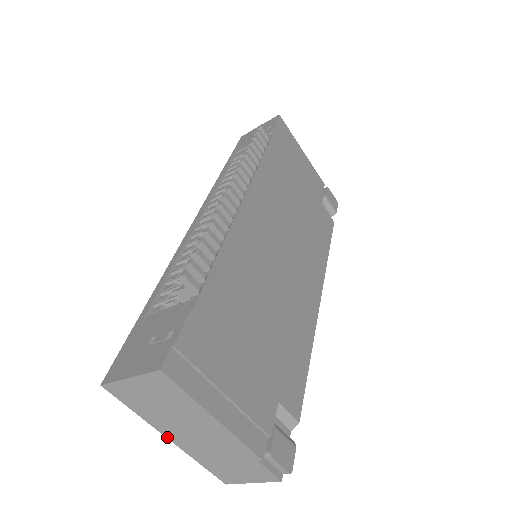
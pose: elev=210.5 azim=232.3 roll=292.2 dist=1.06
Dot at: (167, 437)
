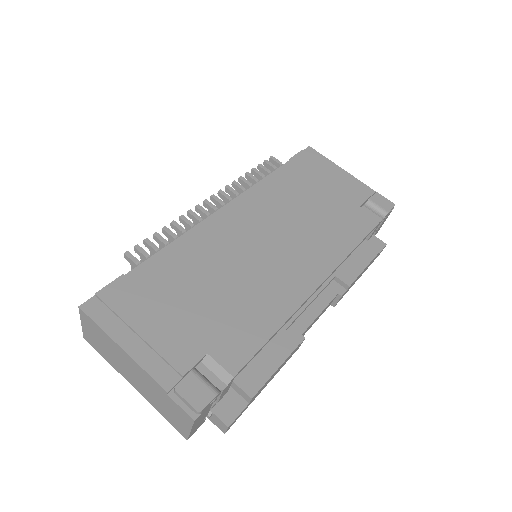
Dot at: (131, 384)
